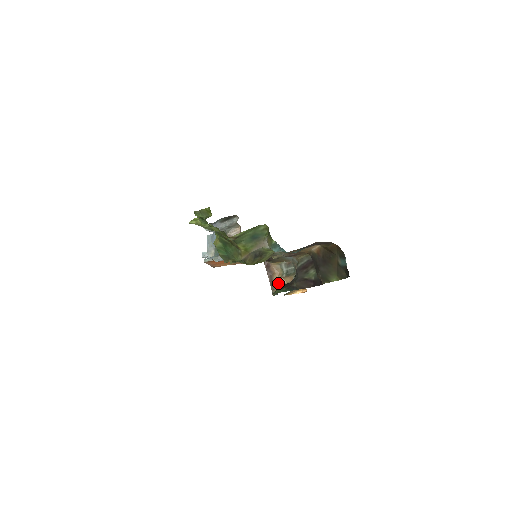
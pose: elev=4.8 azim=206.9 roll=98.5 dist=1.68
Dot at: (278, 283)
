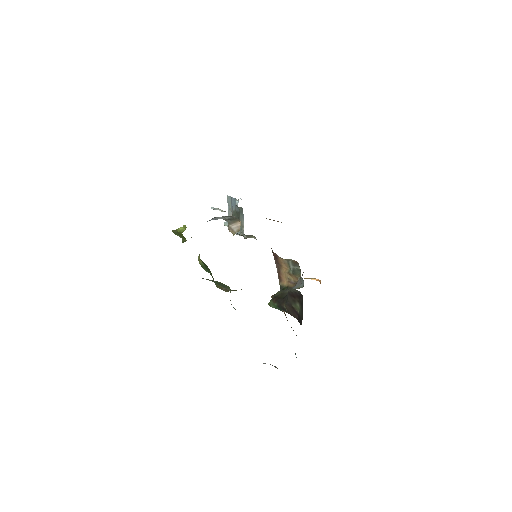
Dot at: (285, 277)
